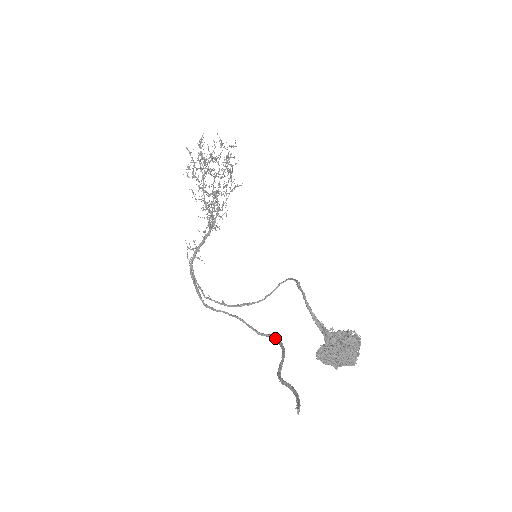
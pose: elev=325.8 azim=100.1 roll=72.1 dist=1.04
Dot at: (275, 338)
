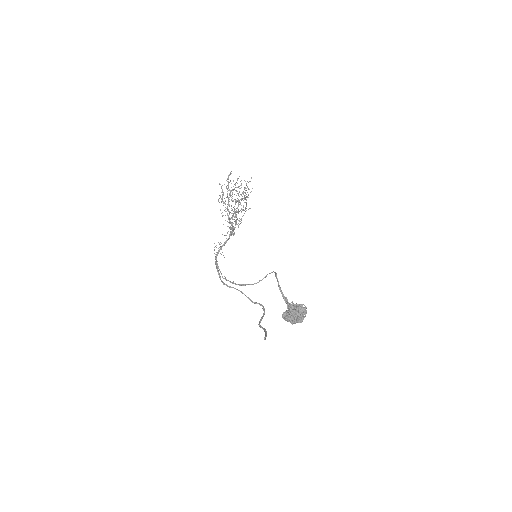
Dot at: (261, 305)
